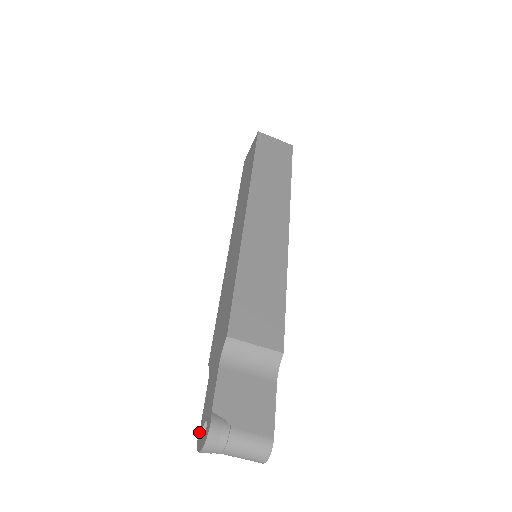
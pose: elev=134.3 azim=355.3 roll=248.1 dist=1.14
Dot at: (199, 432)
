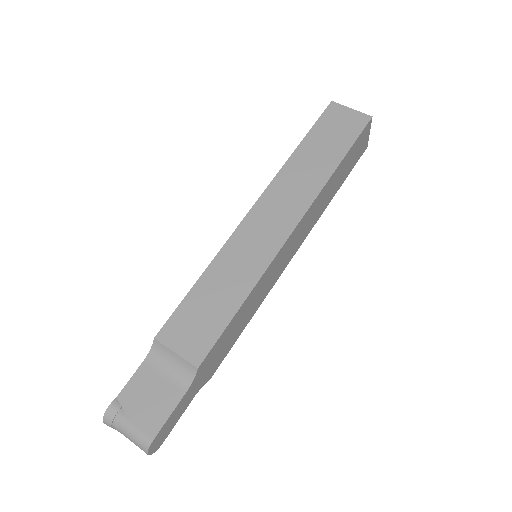
Dot at: occluded
